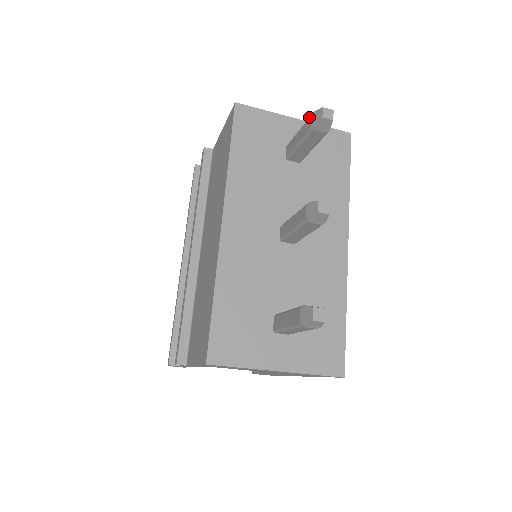
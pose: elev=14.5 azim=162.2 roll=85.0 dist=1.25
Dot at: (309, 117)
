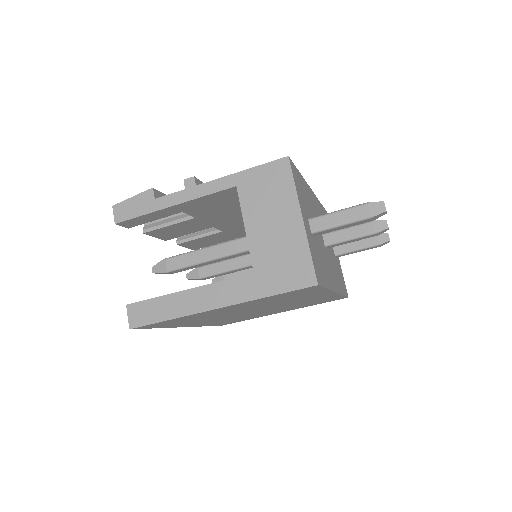
Dot at: occluded
